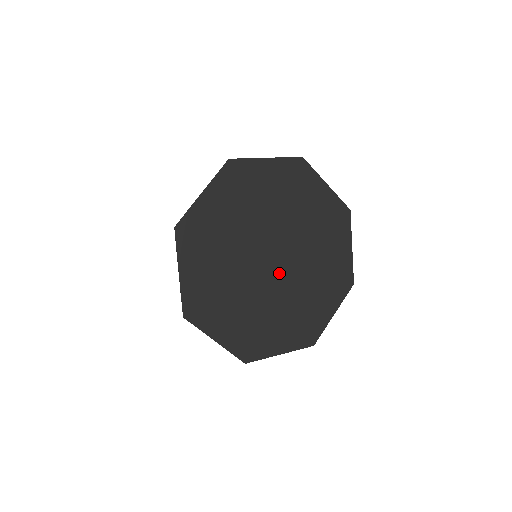
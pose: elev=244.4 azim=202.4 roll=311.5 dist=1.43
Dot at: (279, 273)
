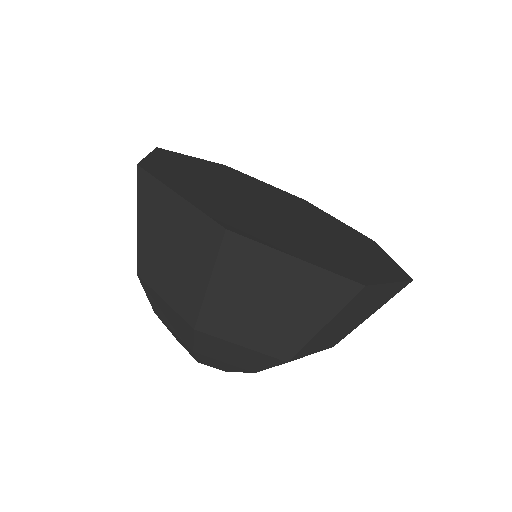
Dot at: (295, 216)
